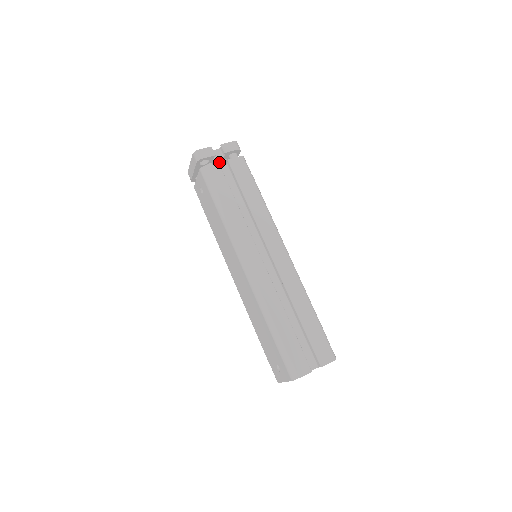
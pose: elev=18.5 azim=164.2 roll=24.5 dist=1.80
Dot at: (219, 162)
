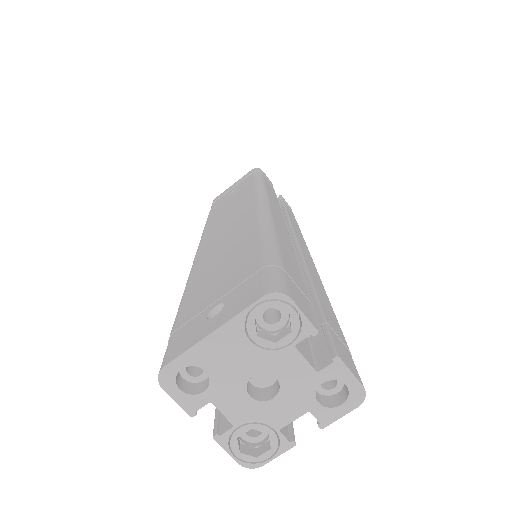
Dot at: occluded
